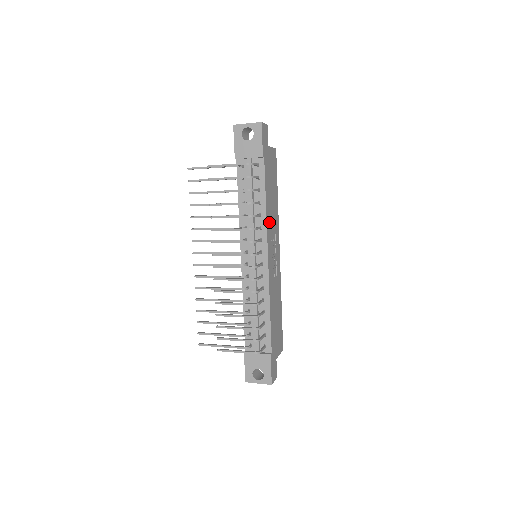
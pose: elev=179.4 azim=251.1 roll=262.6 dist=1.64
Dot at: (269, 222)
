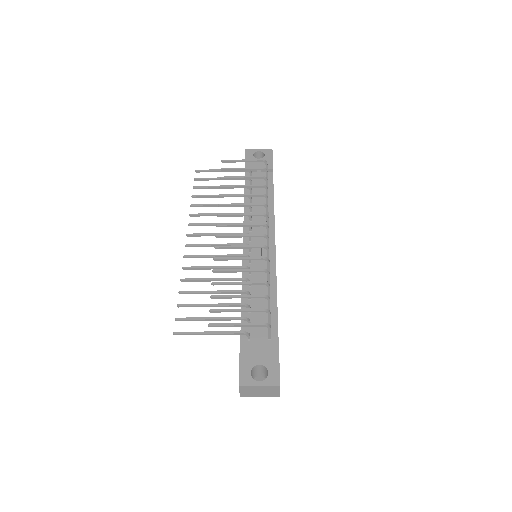
Dot at: occluded
